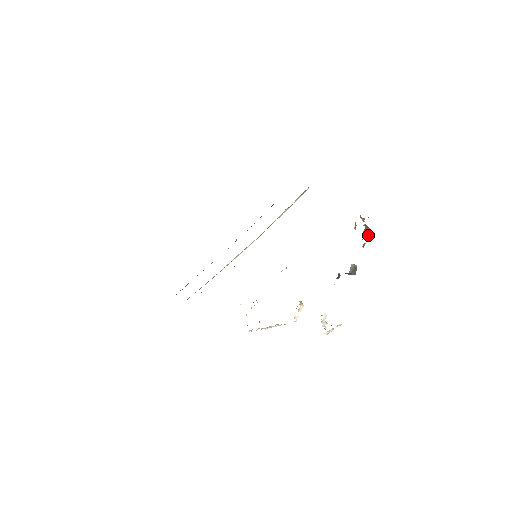
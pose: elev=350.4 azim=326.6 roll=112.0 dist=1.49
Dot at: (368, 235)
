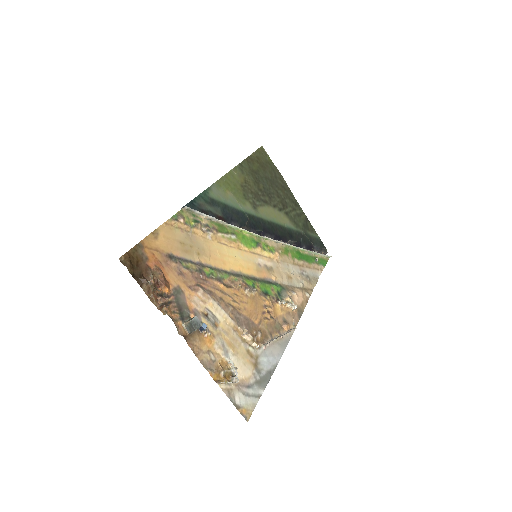
Dot at: (157, 301)
